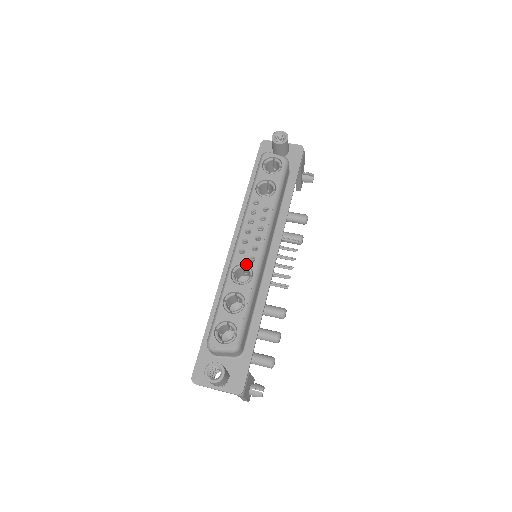
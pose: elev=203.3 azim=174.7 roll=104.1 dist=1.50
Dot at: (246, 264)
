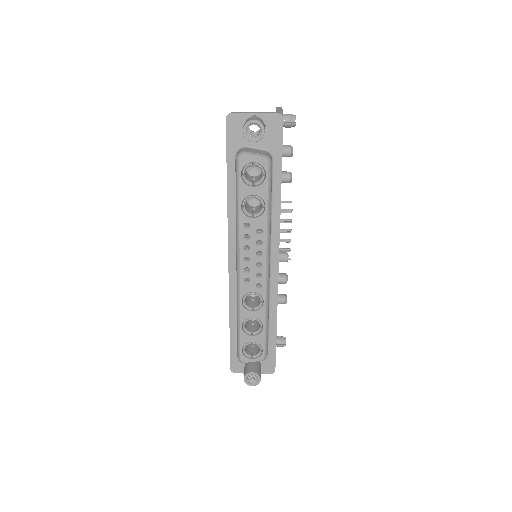
Dot at: (254, 292)
